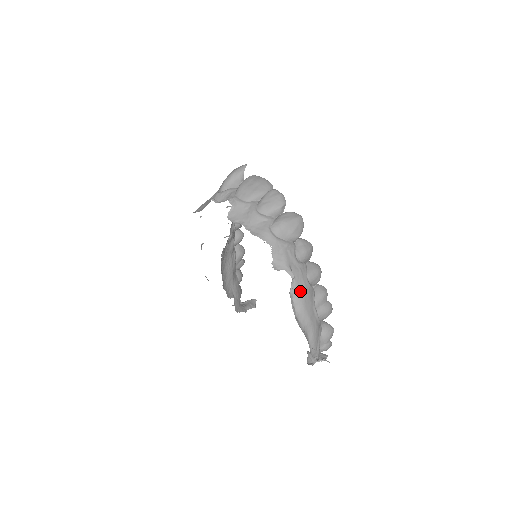
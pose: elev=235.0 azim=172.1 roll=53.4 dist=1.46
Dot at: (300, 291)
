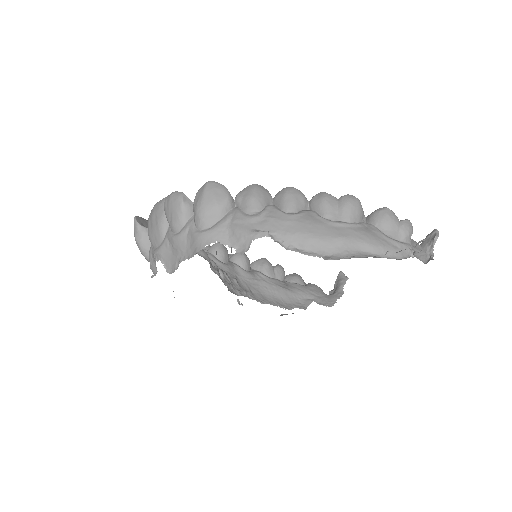
Dot at: (293, 233)
